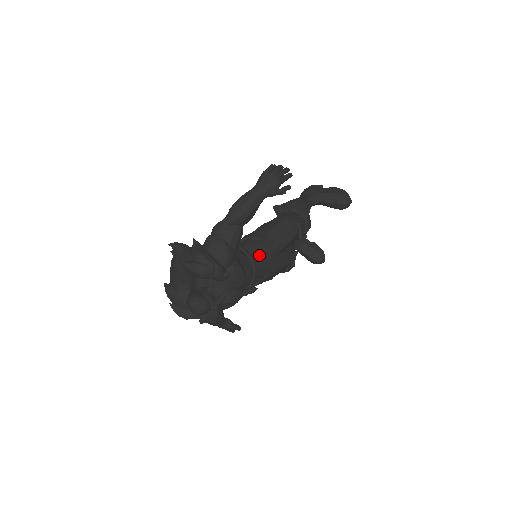
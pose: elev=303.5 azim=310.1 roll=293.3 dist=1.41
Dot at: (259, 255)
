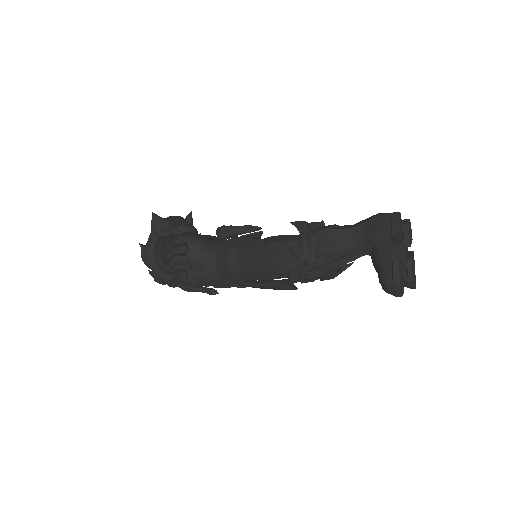
Dot at: (223, 273)
